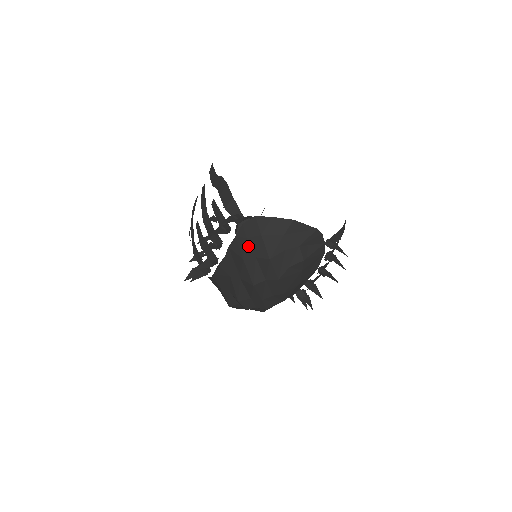
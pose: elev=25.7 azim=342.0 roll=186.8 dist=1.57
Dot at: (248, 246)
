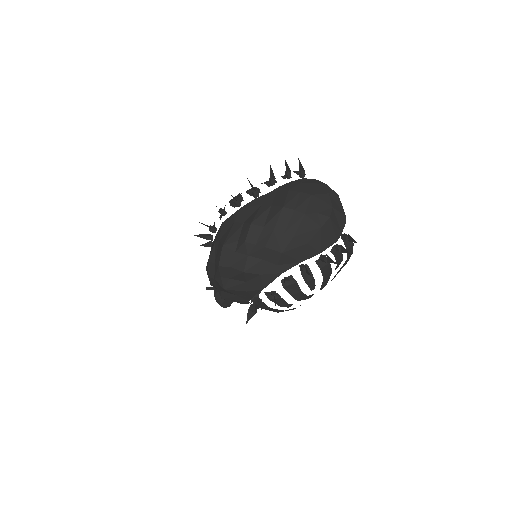
Dot at: (299, 186)
